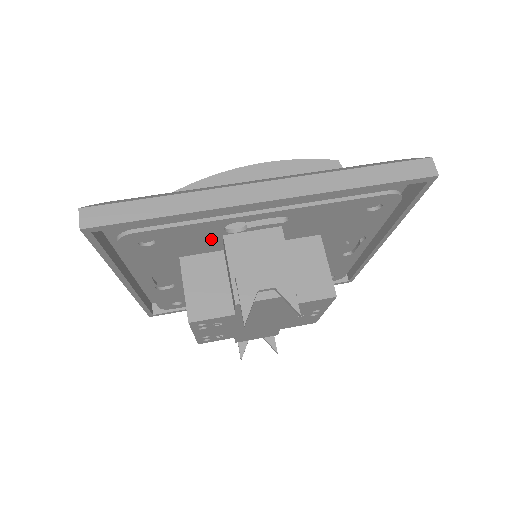
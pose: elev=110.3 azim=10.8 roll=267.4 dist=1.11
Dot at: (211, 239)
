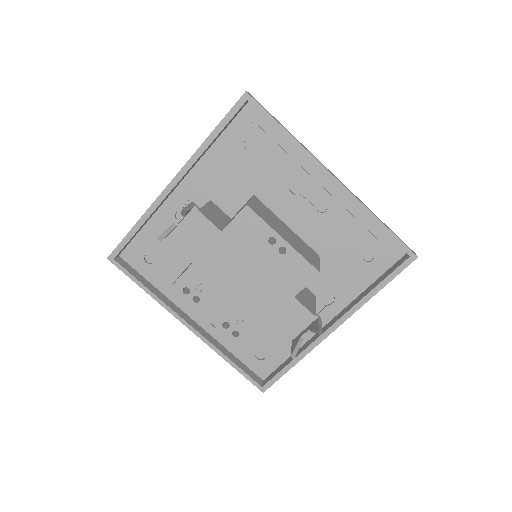
Dot at: occluded
